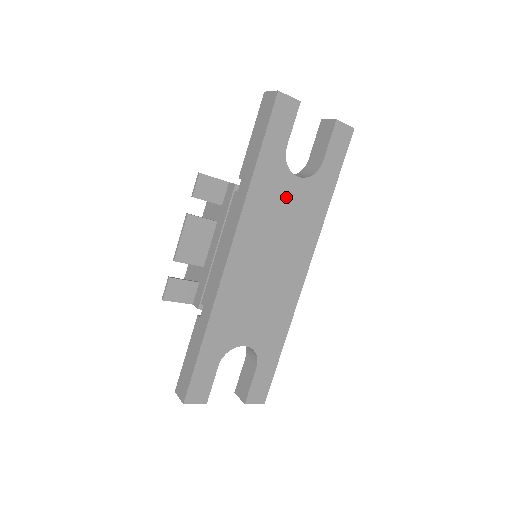
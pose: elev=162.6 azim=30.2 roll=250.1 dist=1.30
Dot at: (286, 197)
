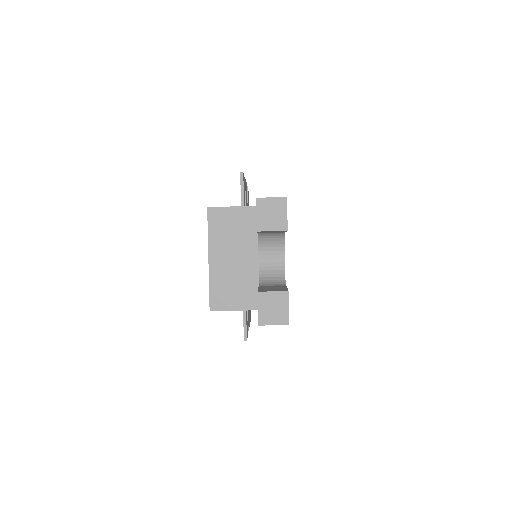
Dot at: occluded
